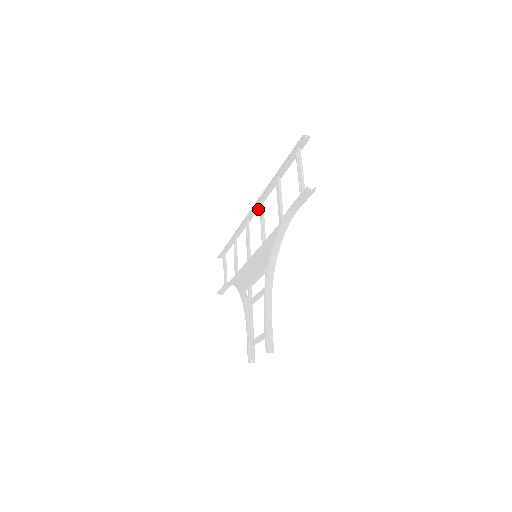
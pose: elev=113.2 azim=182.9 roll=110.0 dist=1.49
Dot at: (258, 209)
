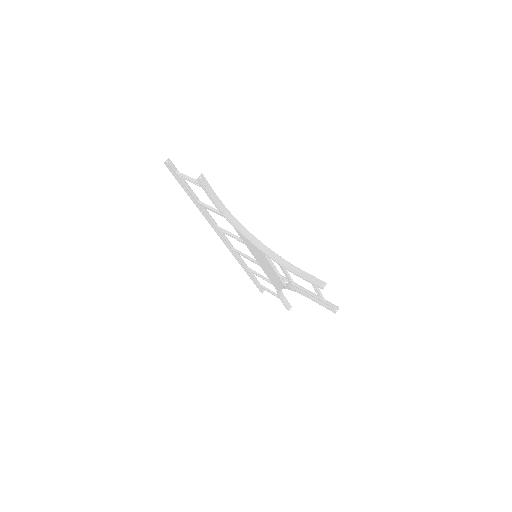
Dot at: (223, 234)
